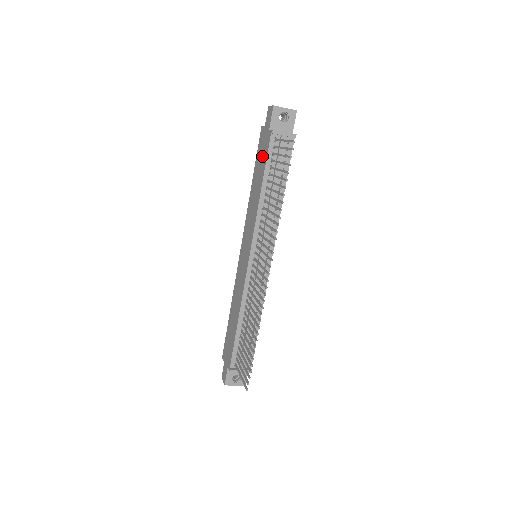
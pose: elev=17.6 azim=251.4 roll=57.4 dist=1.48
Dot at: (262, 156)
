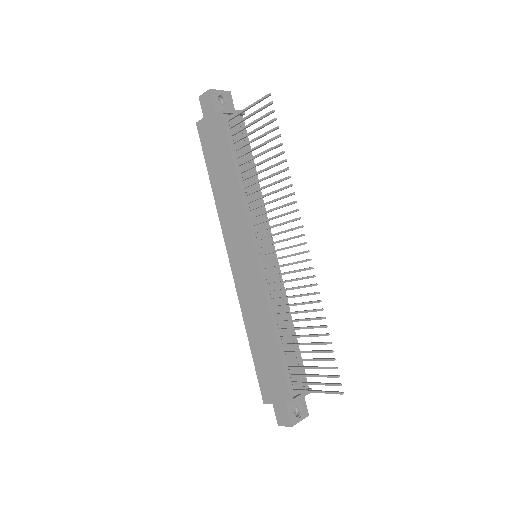
Dot at: (217, 146)
